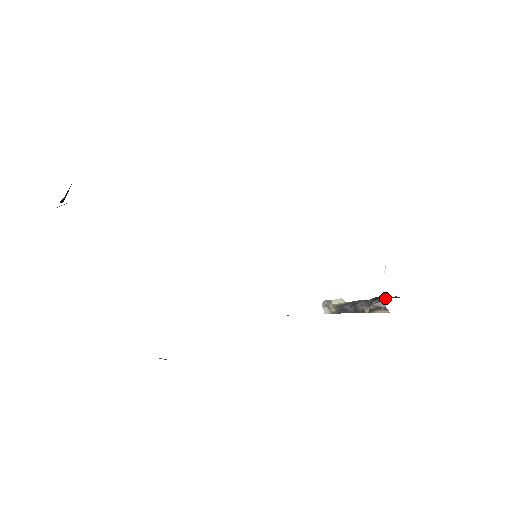
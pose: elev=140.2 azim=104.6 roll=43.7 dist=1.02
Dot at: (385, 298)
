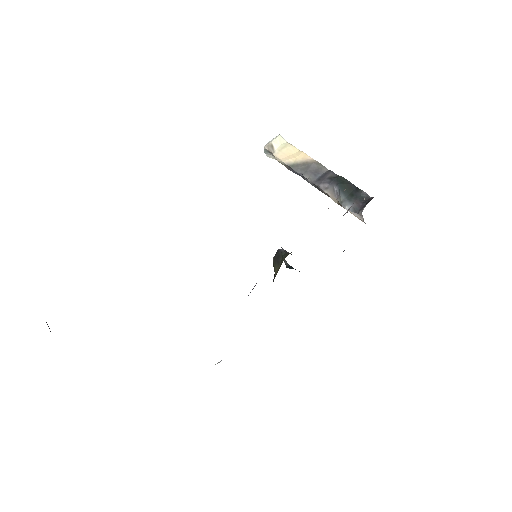
Dot at: (351, 189)
